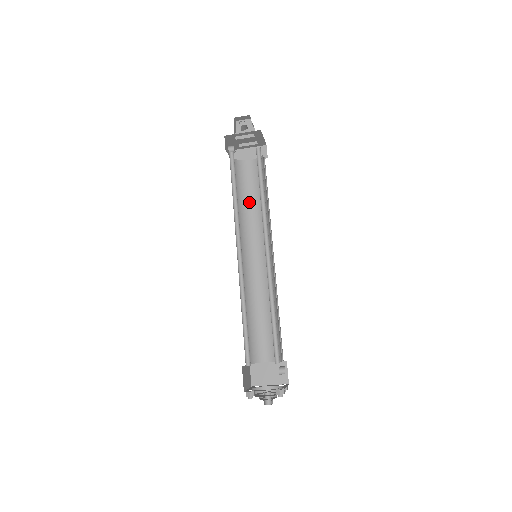
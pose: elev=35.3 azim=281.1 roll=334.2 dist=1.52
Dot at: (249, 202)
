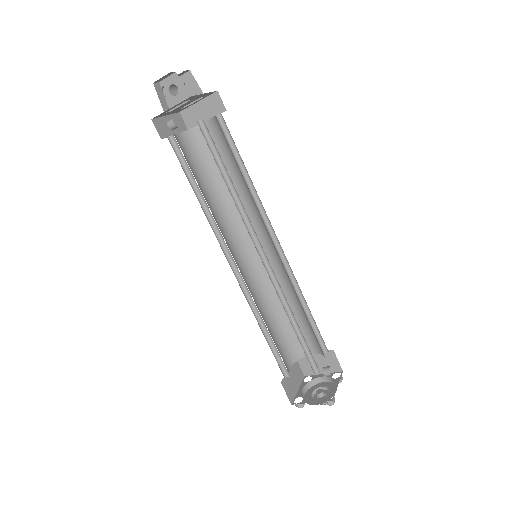
Dot at: occluded
